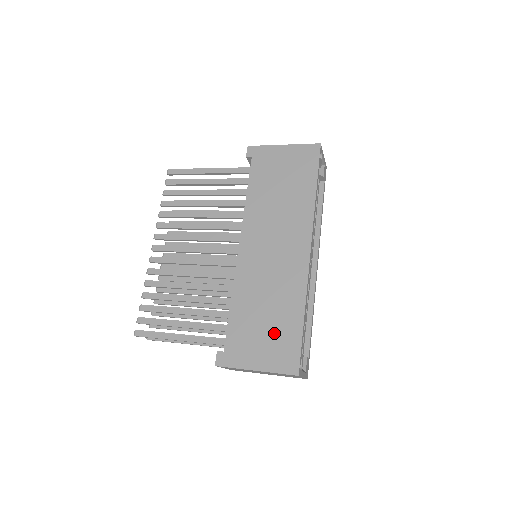
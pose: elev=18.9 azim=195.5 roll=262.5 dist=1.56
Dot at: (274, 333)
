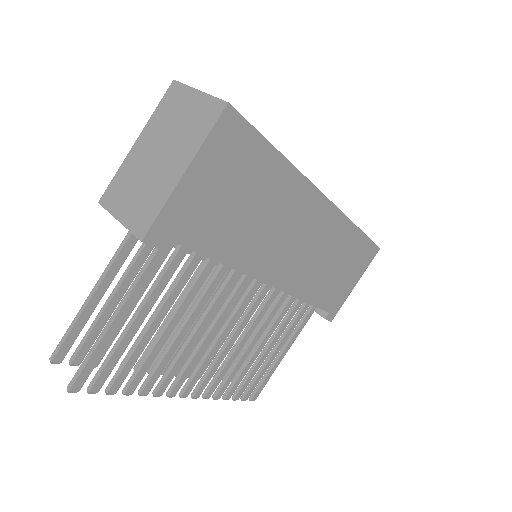
Dot at: (350, 263)
